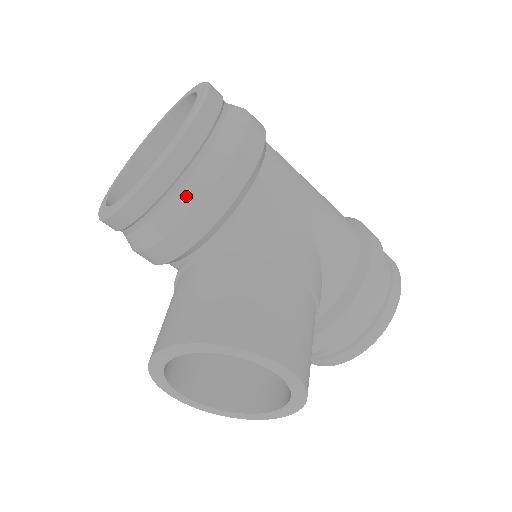
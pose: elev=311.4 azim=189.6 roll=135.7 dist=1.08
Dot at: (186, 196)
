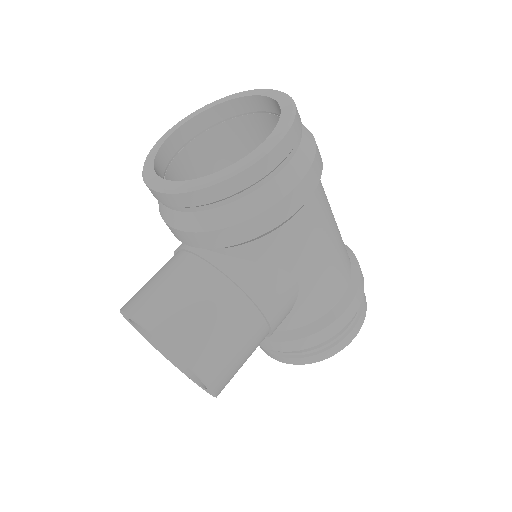
Dot at: (211, 218)
